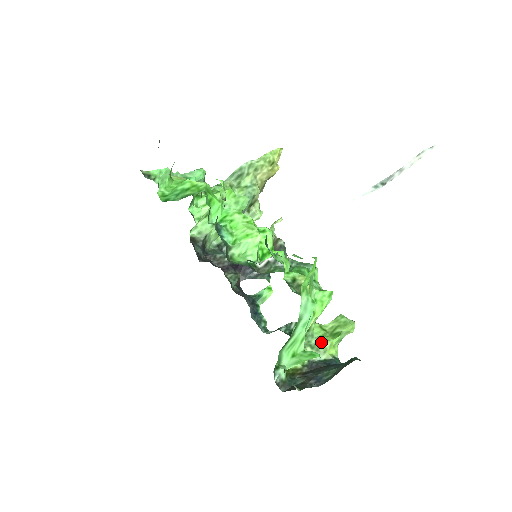
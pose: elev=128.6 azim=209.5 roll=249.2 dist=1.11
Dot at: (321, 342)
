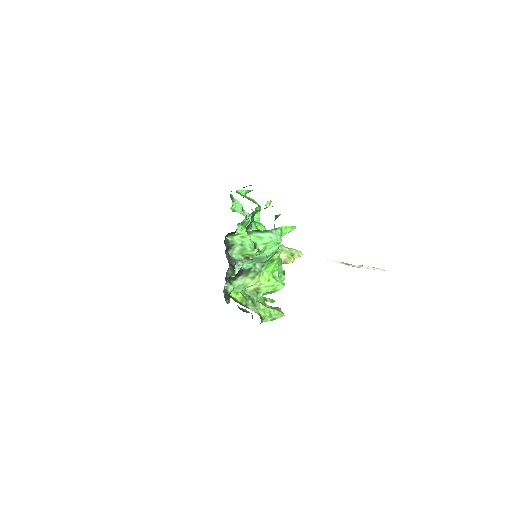
Dot at: (260, 302)
